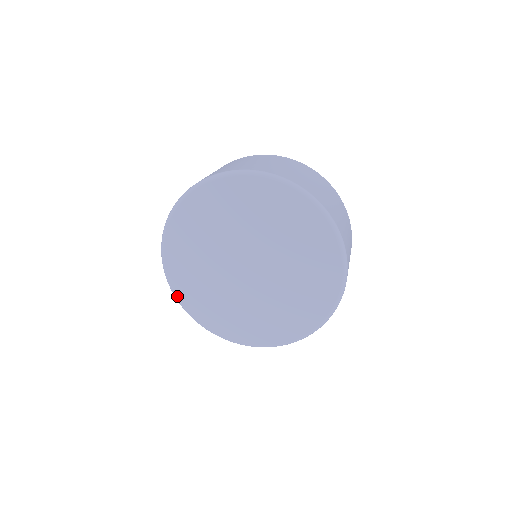
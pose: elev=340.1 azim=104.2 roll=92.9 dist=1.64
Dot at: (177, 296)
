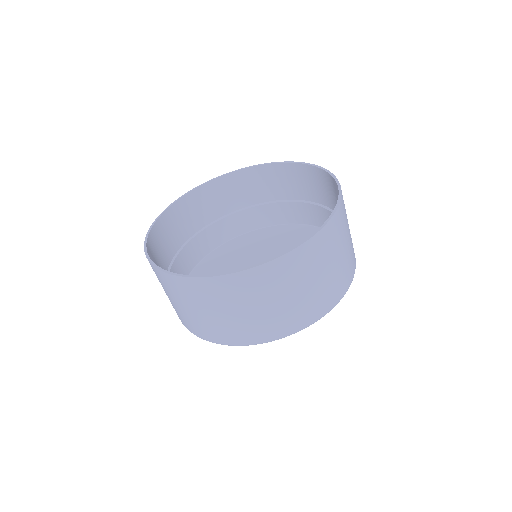
Dot at: occluded
